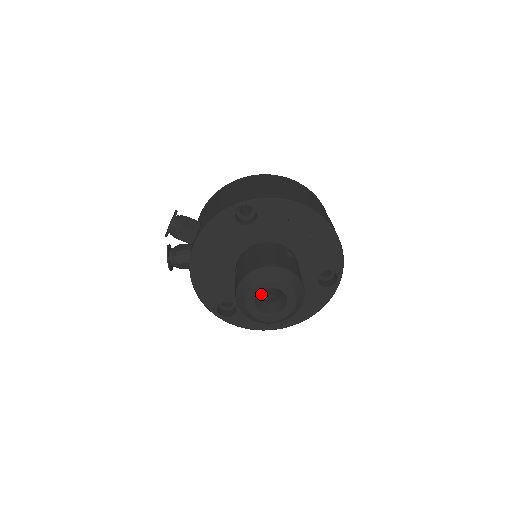
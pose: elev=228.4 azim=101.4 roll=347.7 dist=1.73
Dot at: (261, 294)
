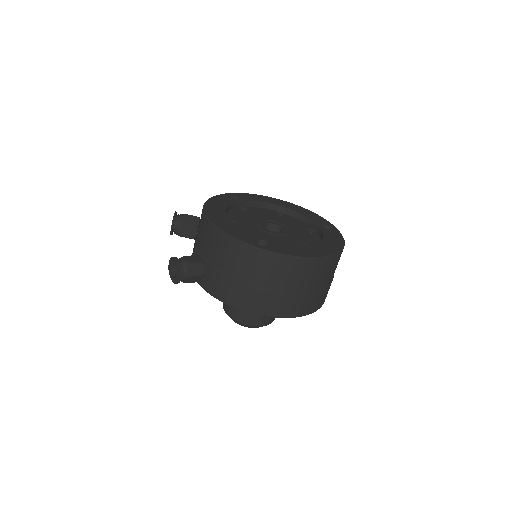
Dot at: occluded
